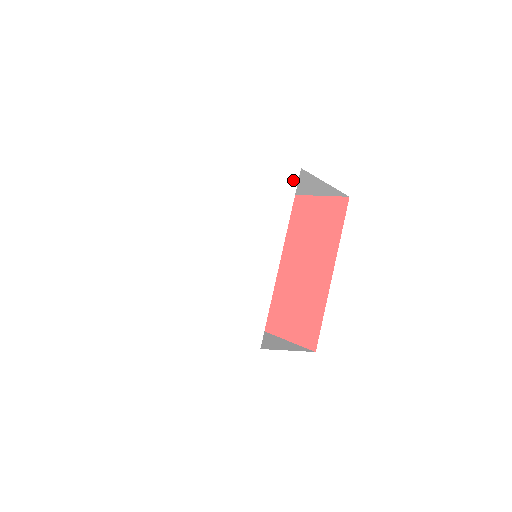
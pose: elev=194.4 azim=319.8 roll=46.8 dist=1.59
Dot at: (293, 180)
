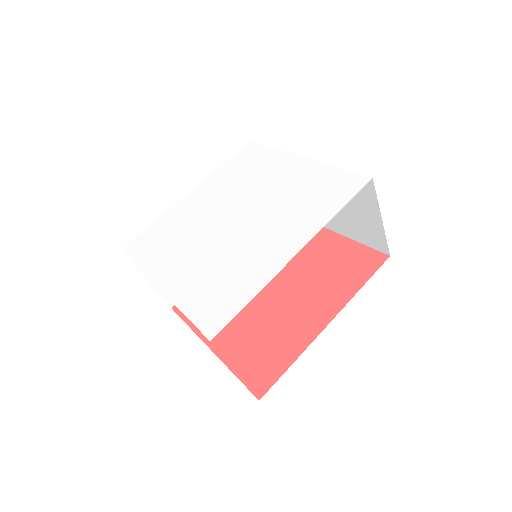
Dot at: (357, 185)
